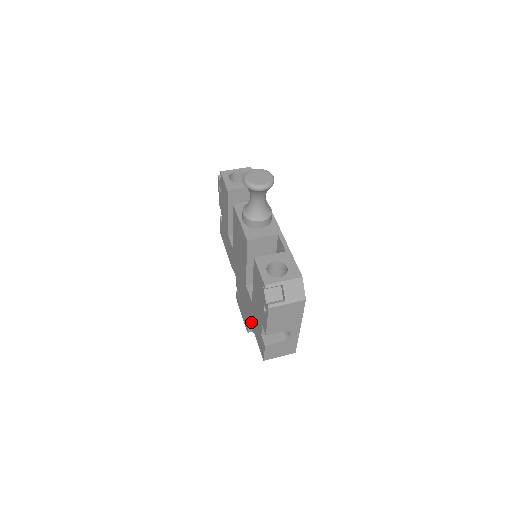
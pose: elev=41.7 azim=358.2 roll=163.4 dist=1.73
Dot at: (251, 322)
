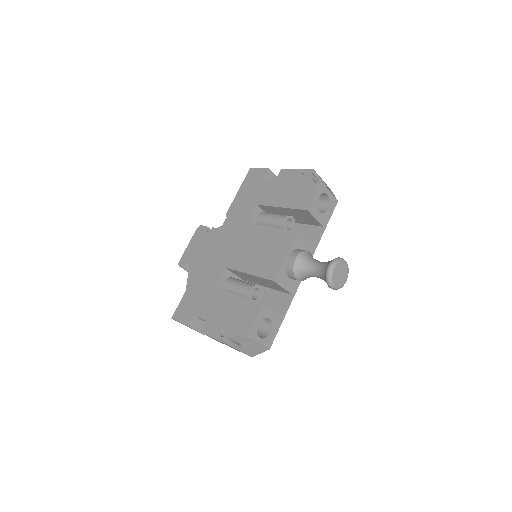
Dot at: (194, 281)
